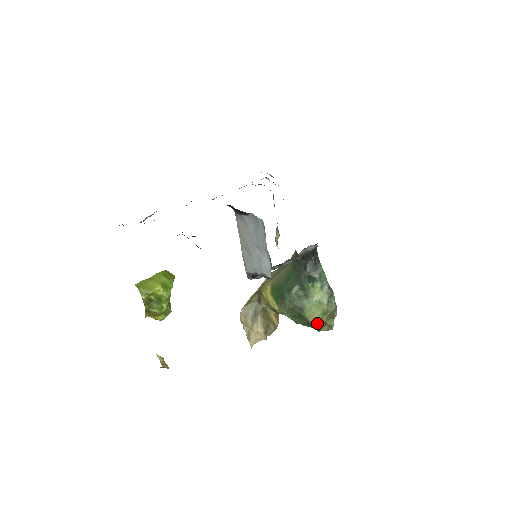
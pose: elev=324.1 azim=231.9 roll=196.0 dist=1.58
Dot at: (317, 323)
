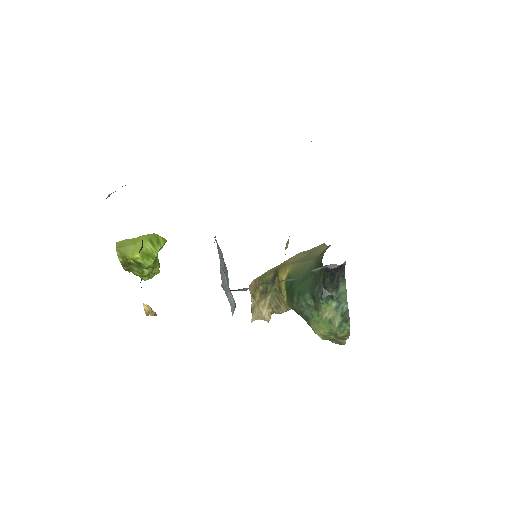
Dot at: (322, 338)
